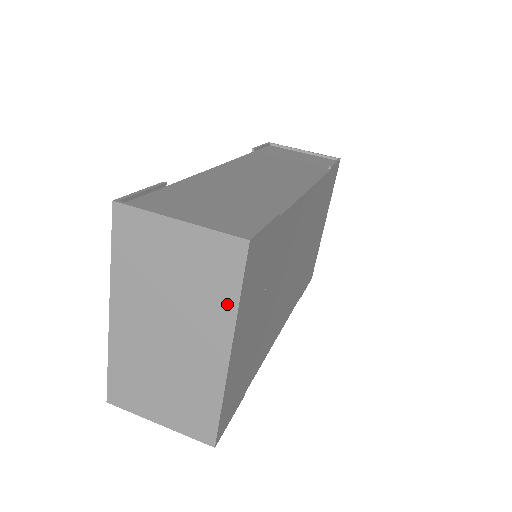
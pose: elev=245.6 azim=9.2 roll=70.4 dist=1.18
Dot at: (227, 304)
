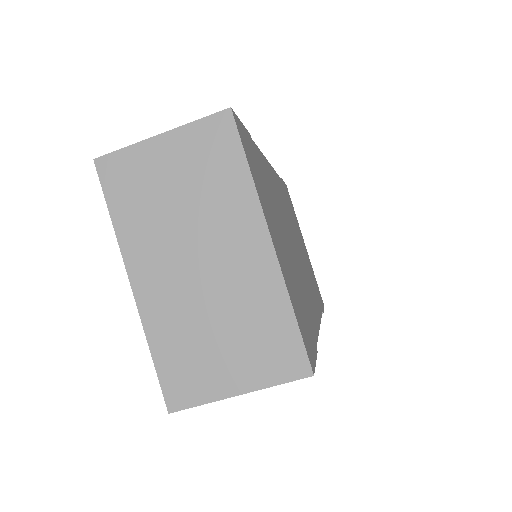
Dot at: (241, 184)
